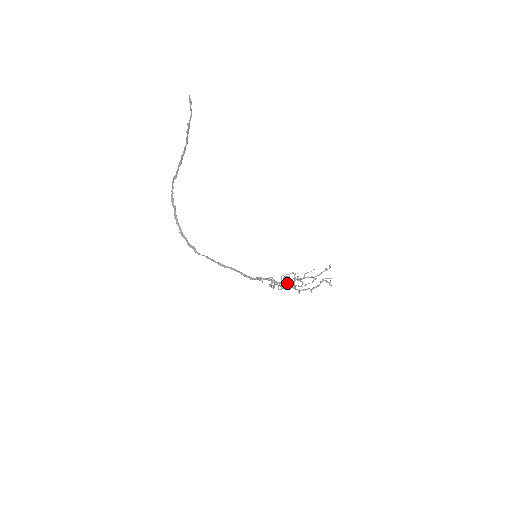
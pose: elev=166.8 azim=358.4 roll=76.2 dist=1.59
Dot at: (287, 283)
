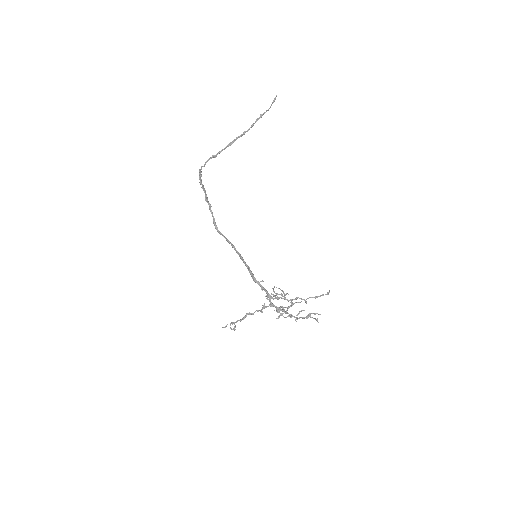
Dot at: (279, 294)
